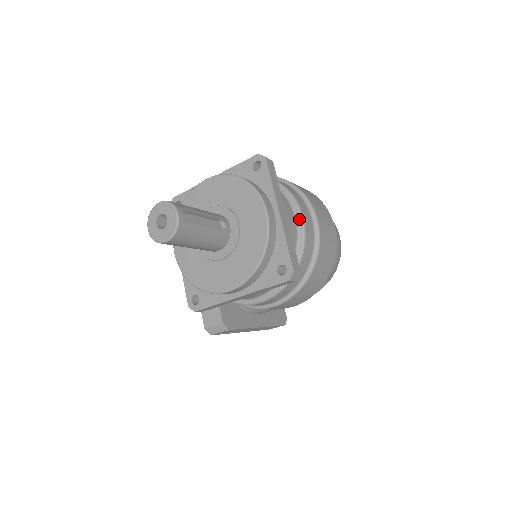
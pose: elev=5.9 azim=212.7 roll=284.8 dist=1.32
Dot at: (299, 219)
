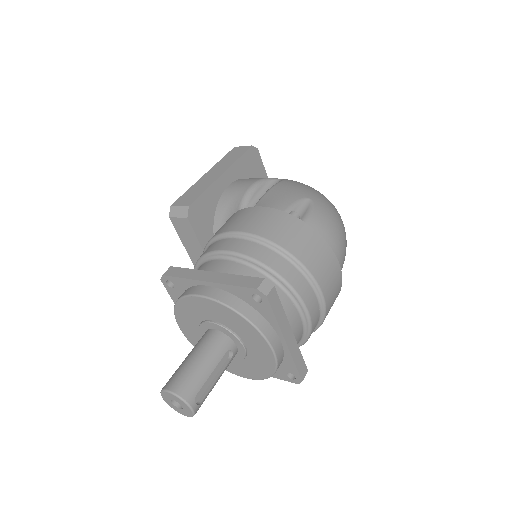
Dot at: (305, 317)
